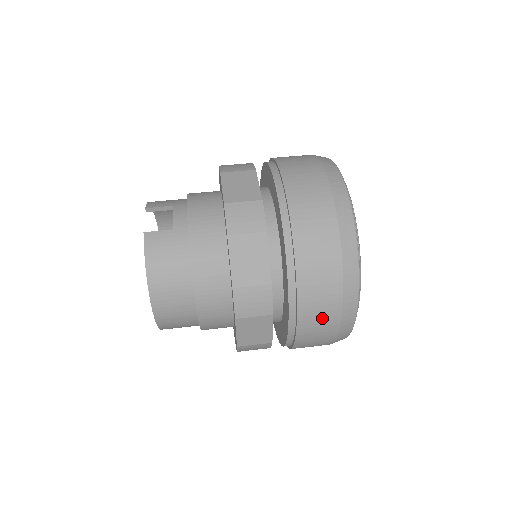
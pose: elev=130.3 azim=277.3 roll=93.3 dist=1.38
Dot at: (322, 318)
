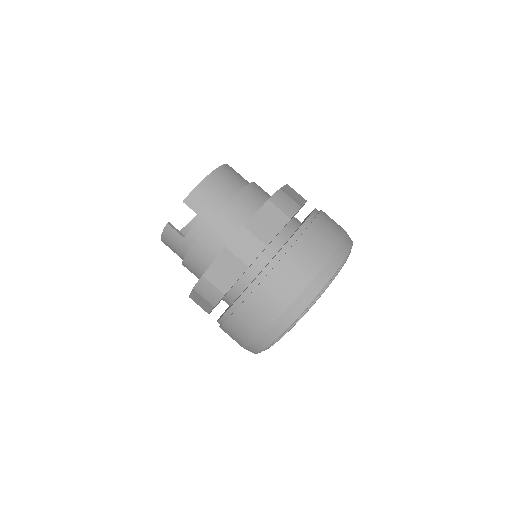
Dot at: occluded
